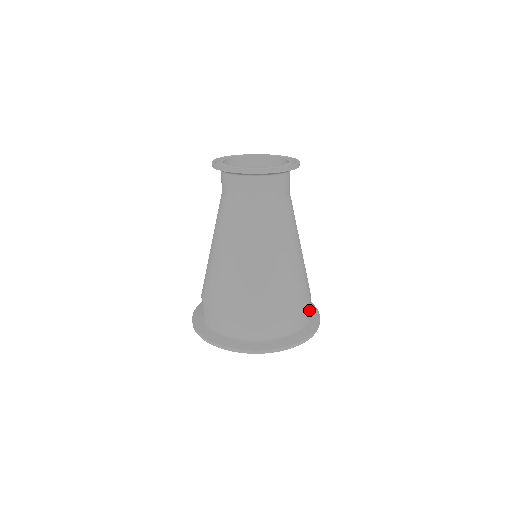
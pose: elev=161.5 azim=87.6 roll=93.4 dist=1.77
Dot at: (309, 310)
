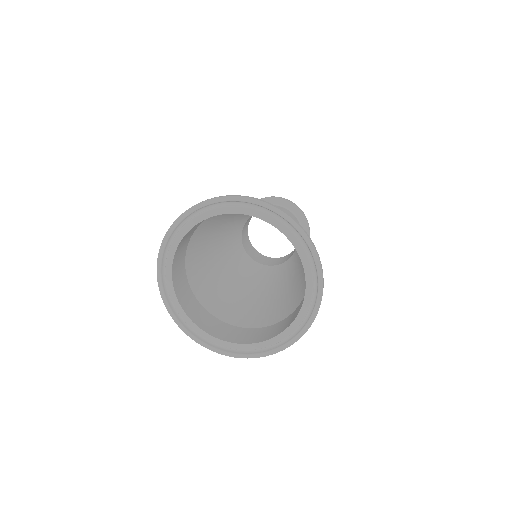
Dot at: occluded
